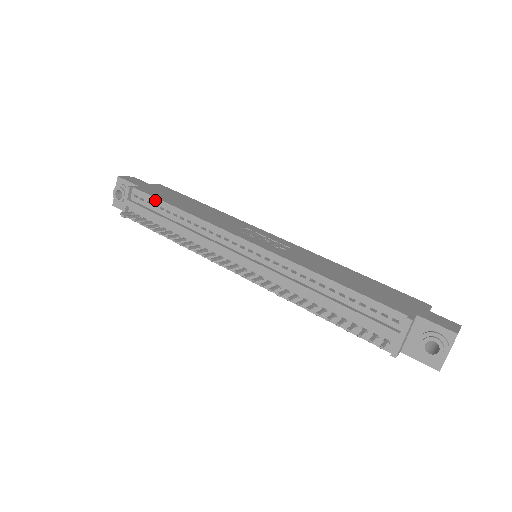
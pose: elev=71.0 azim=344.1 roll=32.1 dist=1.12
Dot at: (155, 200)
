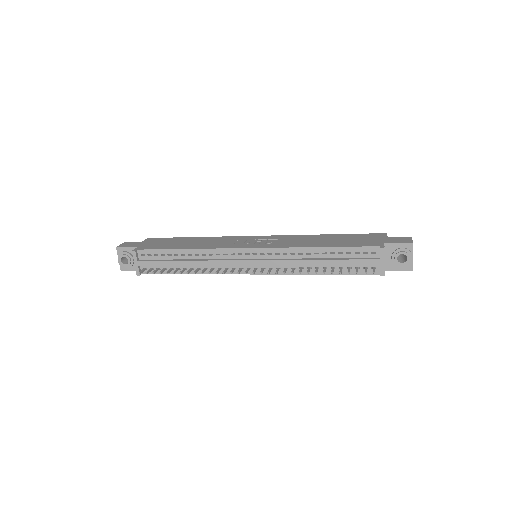
Dot at: (161, 251)
